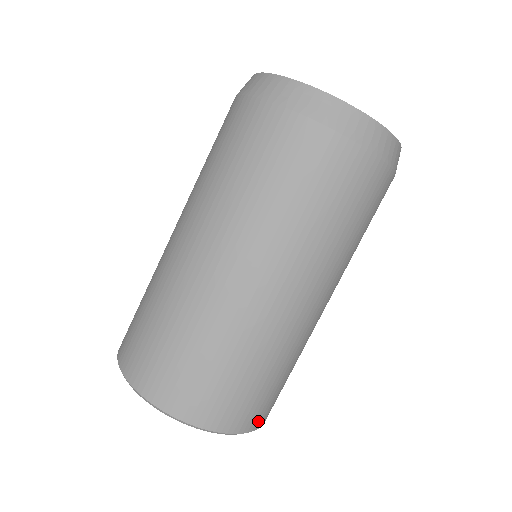
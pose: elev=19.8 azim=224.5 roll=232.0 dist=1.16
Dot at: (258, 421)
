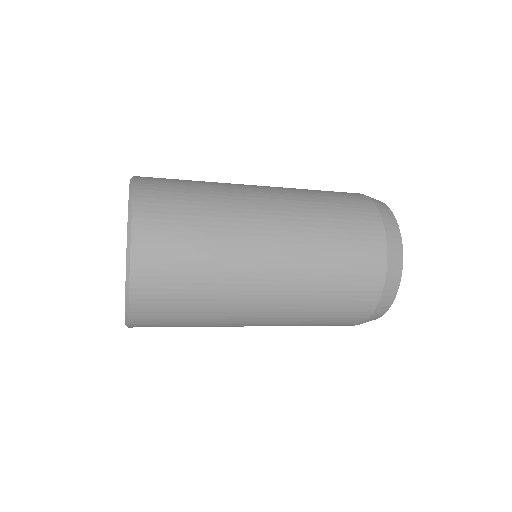
Dot at: occluded
